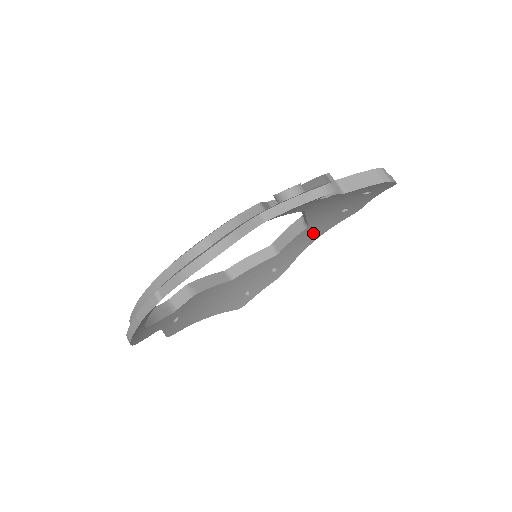
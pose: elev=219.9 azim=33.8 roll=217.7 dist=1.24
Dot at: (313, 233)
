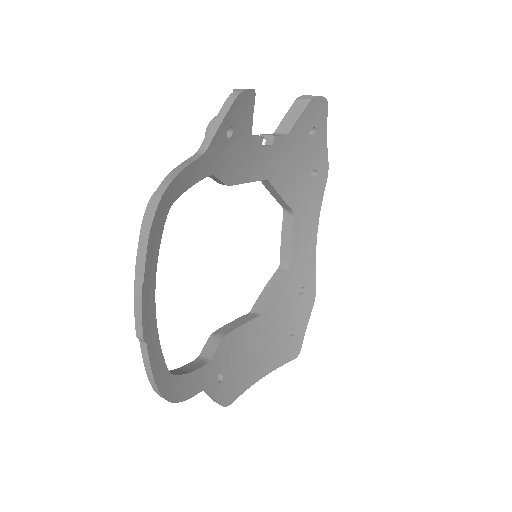
Dot at: (307, 223)
